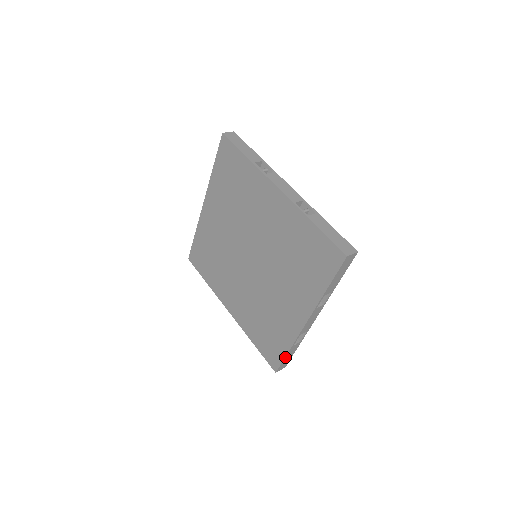
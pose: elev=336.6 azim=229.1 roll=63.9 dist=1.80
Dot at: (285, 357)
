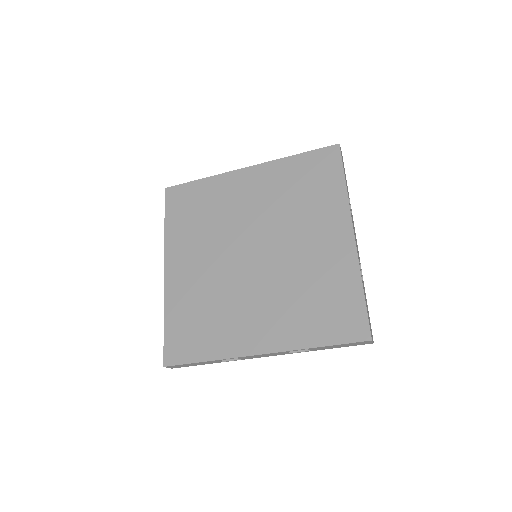
Dot at: (365, 302)
